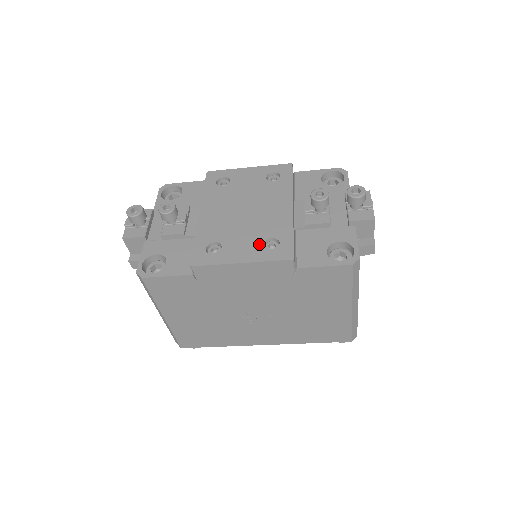
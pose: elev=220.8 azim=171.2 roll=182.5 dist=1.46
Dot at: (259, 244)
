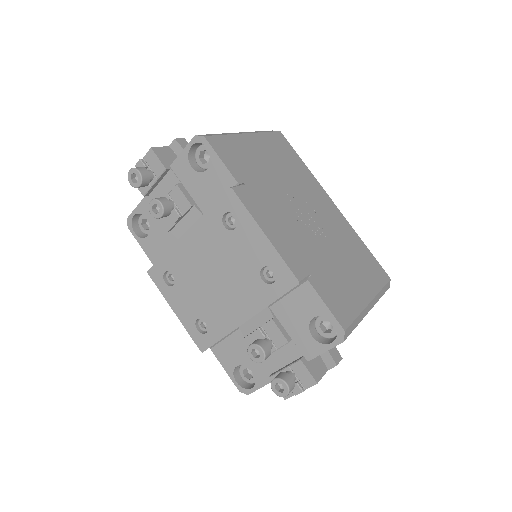
Dot at: (195, 316)
